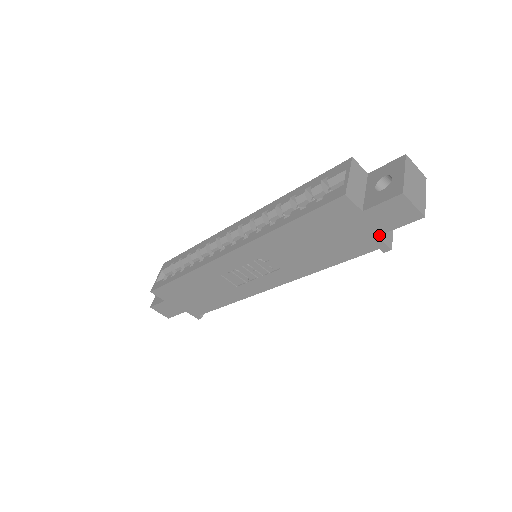
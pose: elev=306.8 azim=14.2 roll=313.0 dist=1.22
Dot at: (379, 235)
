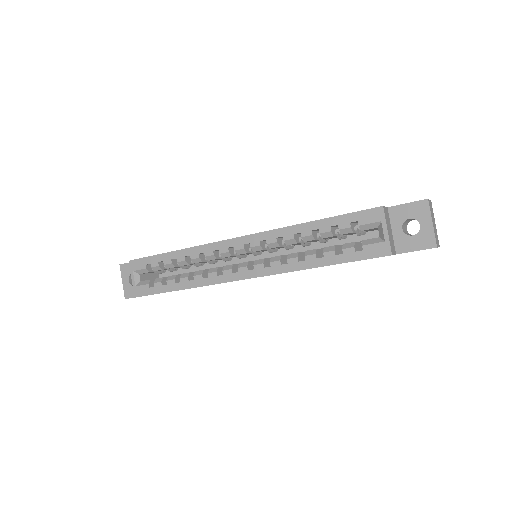
Dot at: occluded
